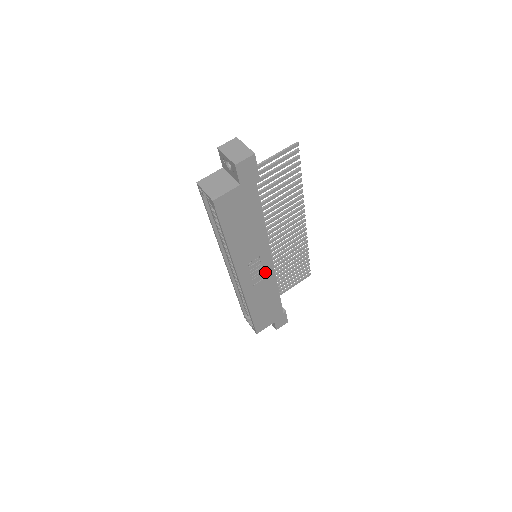
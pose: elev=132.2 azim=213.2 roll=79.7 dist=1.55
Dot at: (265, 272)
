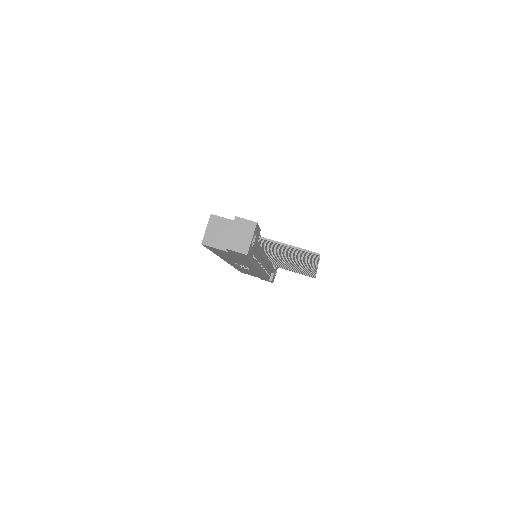
Dot at: (253, 270)
